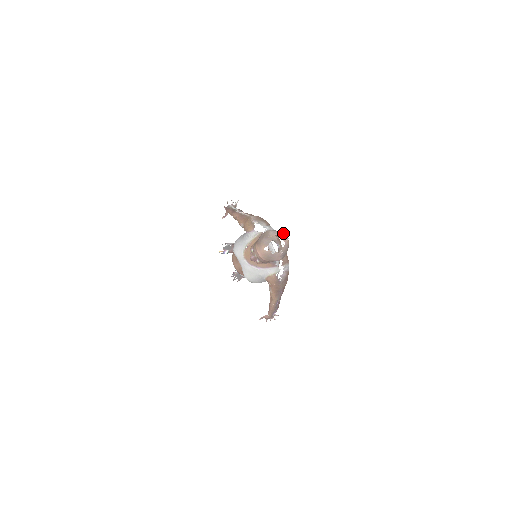
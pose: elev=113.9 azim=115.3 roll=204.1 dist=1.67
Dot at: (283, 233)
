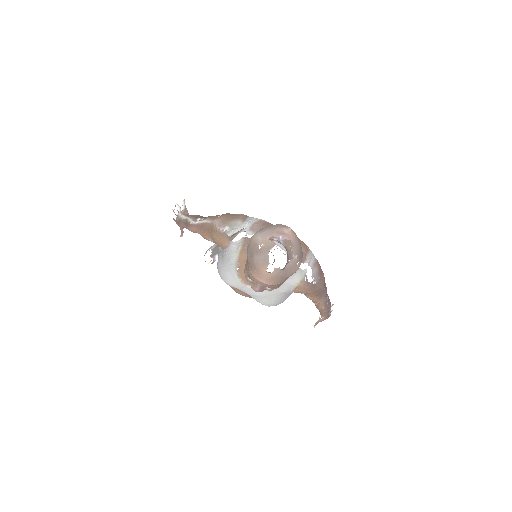
Dot at: (277, 226)
